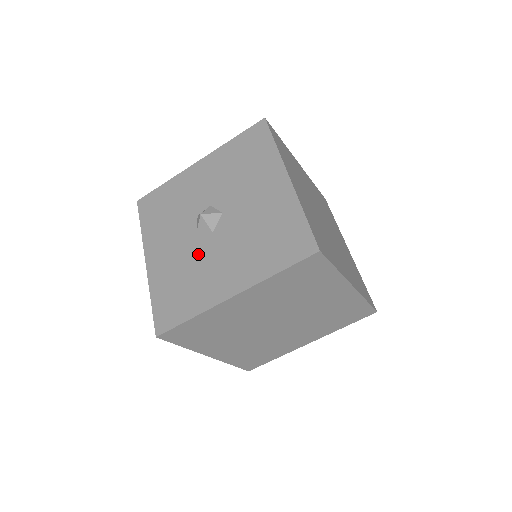
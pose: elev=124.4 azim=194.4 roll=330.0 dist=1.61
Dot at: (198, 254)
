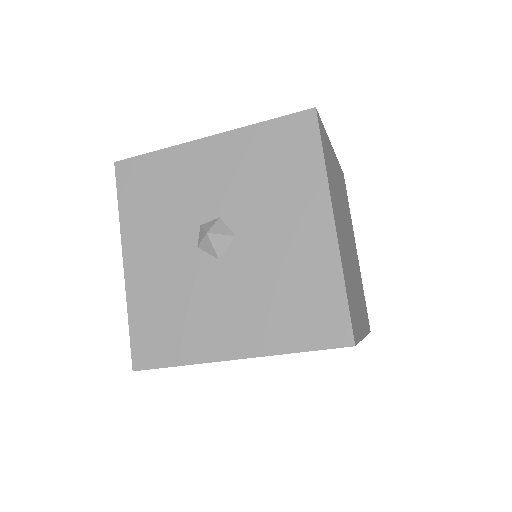
Dot at: (196, 282)
